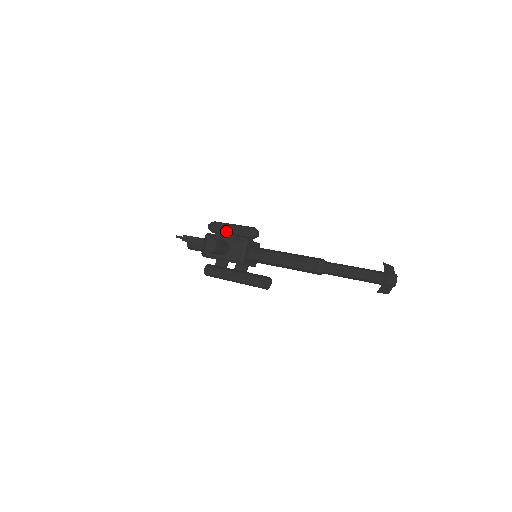
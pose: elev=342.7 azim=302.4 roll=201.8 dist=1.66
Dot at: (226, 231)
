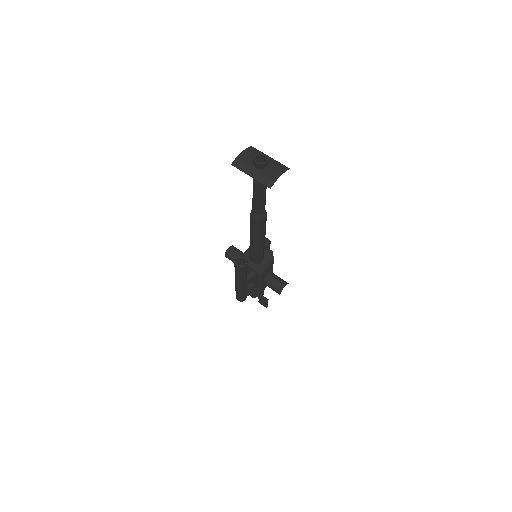
Dot at: occluded
